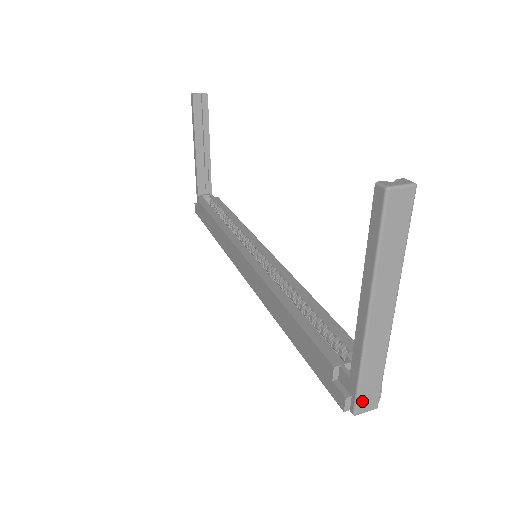
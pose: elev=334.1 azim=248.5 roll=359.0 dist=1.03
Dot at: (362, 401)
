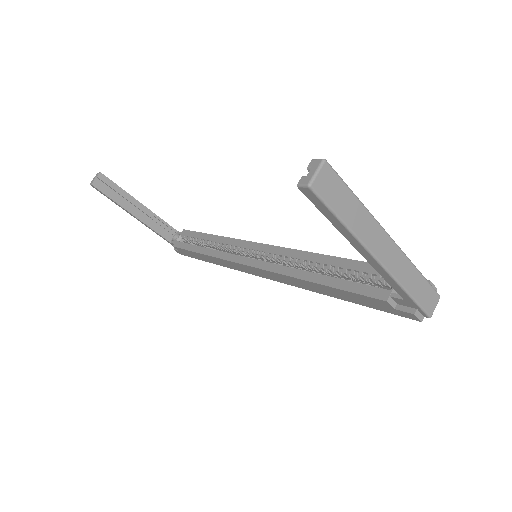
Dot at: (427, 305)
